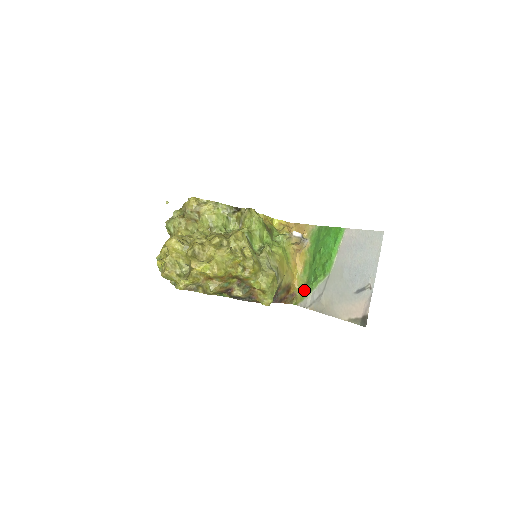
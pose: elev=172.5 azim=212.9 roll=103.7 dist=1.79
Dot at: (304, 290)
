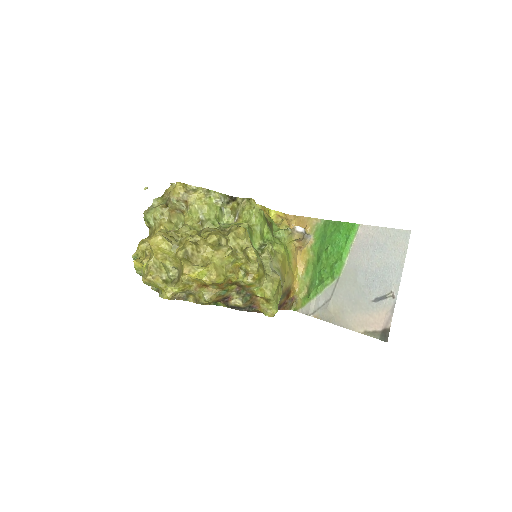
Dot at: (306, 294)
